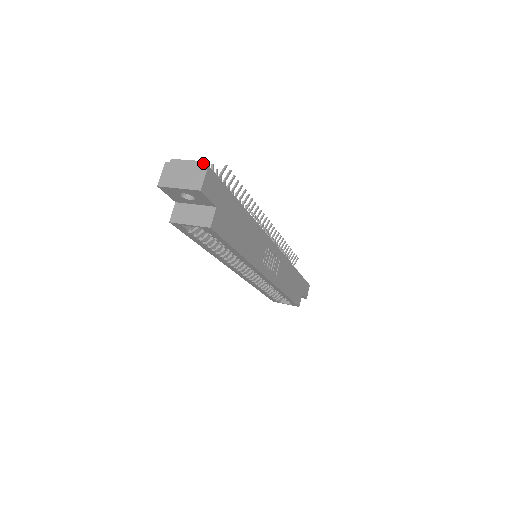
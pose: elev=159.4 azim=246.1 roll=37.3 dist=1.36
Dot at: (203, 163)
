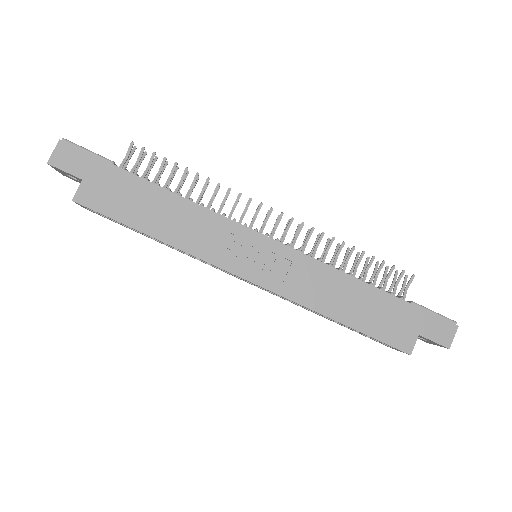
Dot at: (62, 140)
